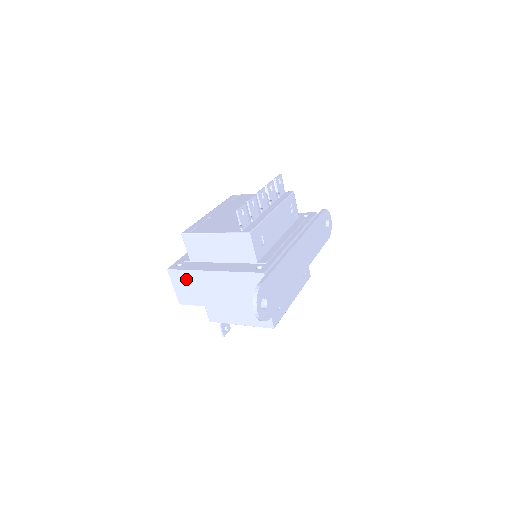
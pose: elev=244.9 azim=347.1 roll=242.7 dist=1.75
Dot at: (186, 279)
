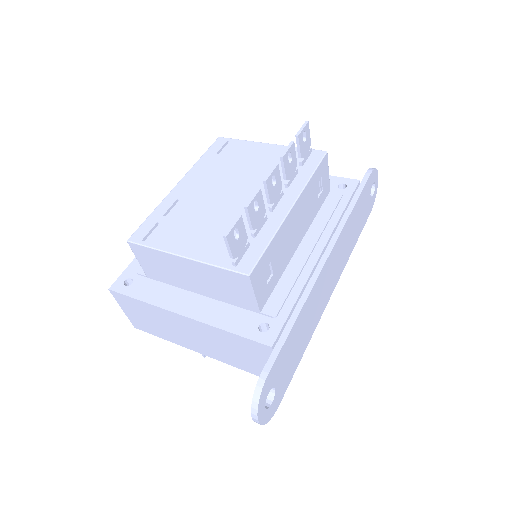
Dot at: (140, 309)
